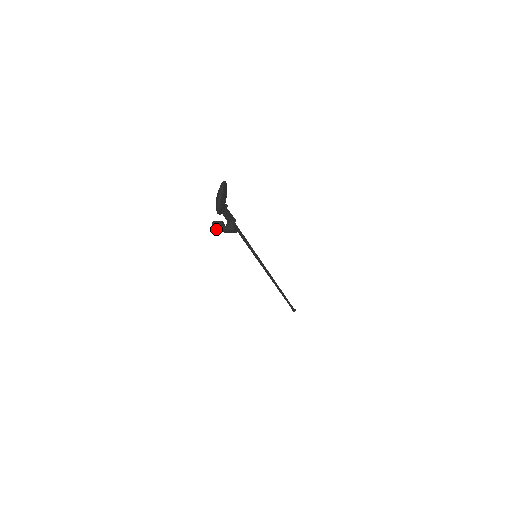
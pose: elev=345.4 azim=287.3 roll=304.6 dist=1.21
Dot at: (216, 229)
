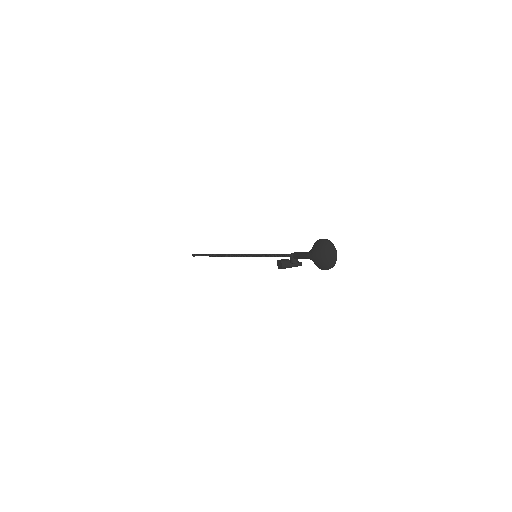
Dot at: occluded
